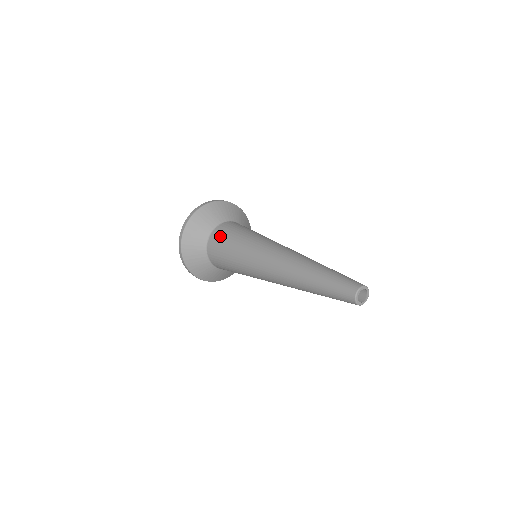
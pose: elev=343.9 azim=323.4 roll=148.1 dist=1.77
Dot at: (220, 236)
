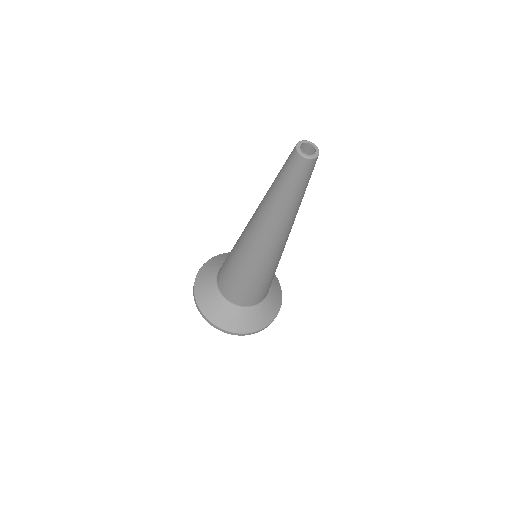
Dot at: occluded
